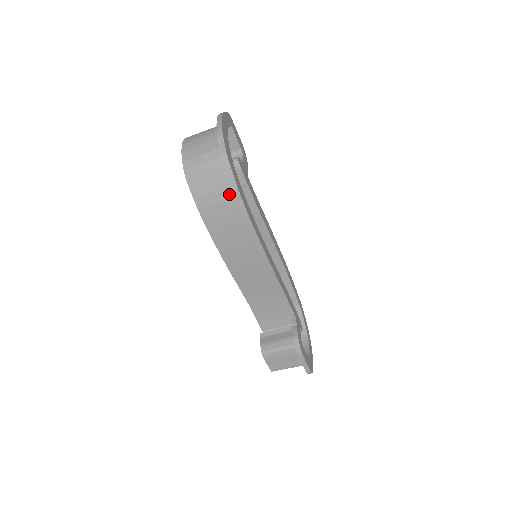
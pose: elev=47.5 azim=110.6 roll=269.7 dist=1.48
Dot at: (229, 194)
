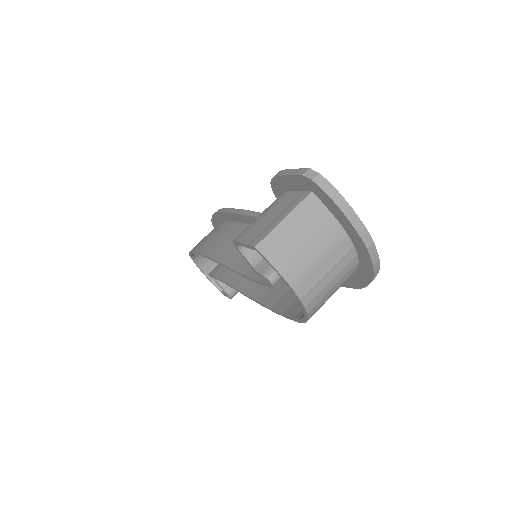
Dot at: occluded
